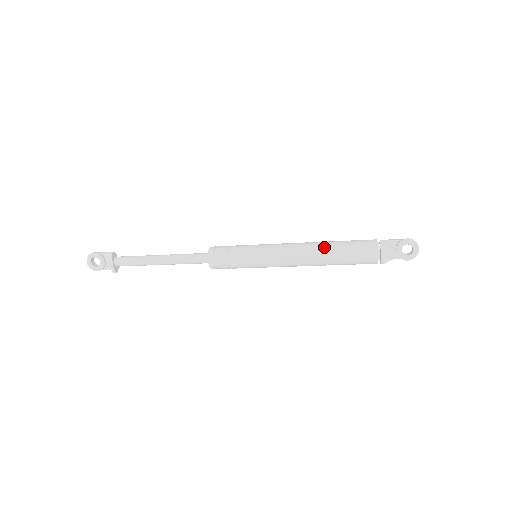
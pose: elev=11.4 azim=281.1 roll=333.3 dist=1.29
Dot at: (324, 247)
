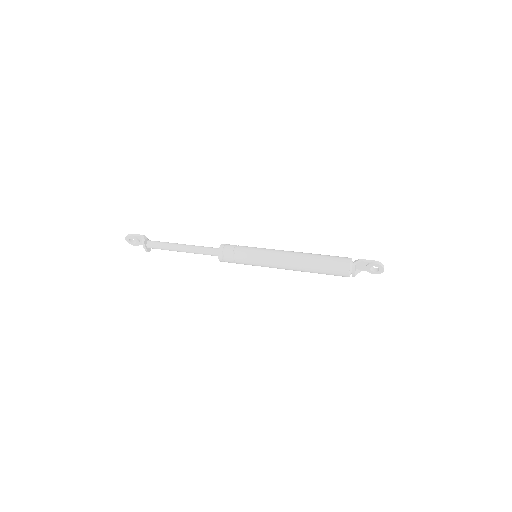
Dot at: (308, 264)
